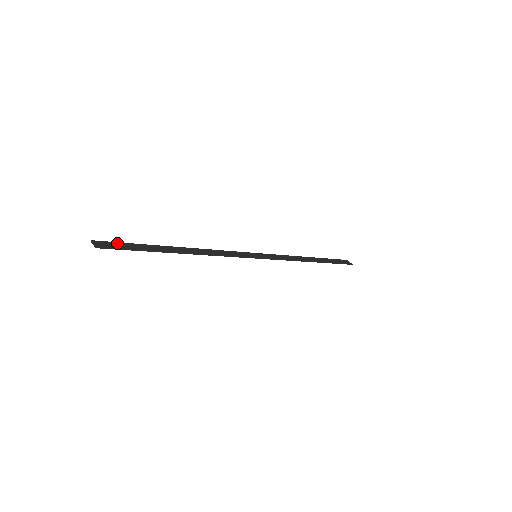
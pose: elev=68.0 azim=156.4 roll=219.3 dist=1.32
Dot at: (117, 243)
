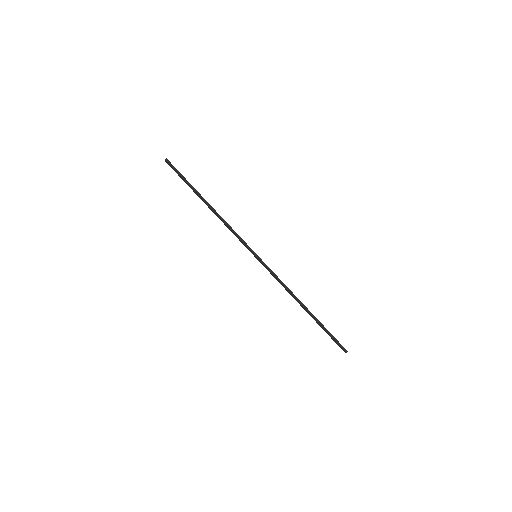
Dot at: occluded
